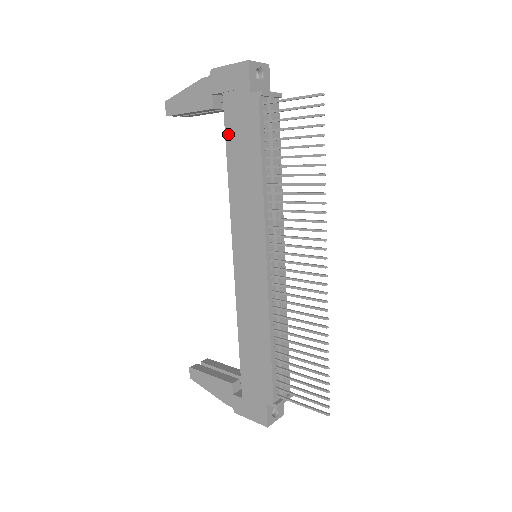
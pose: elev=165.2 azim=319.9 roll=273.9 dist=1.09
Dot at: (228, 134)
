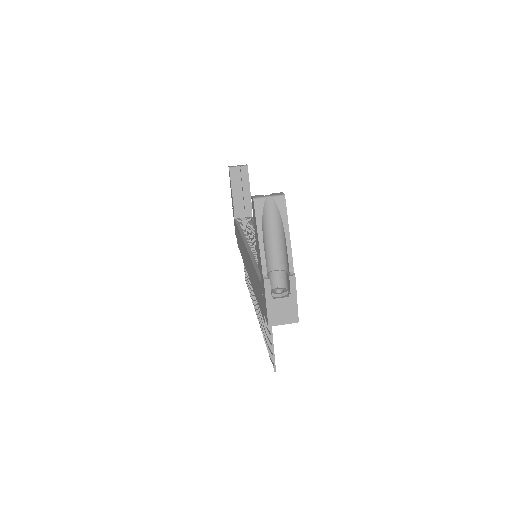
Dot at: (257, 276)
